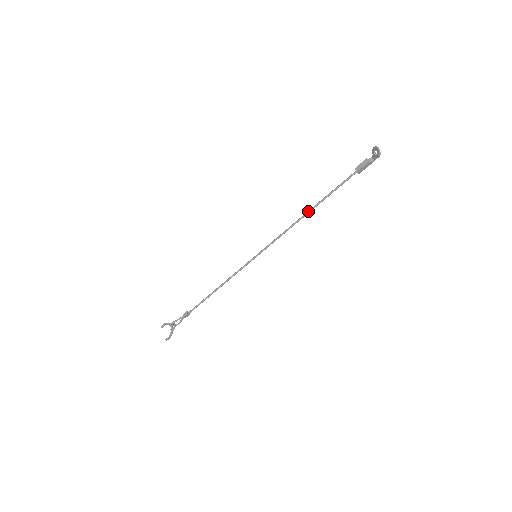
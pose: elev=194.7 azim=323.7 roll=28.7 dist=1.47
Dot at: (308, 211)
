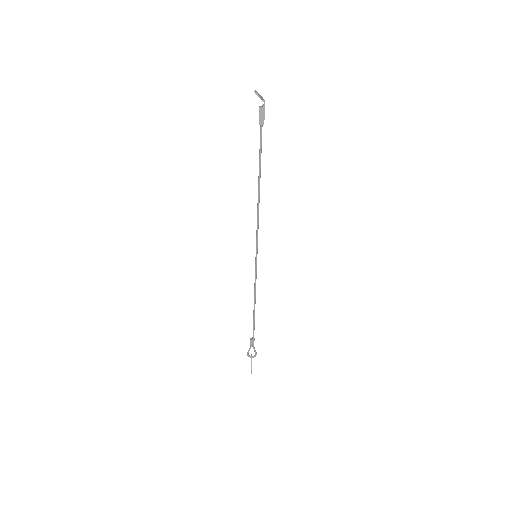
Dot at: (258, 188)
